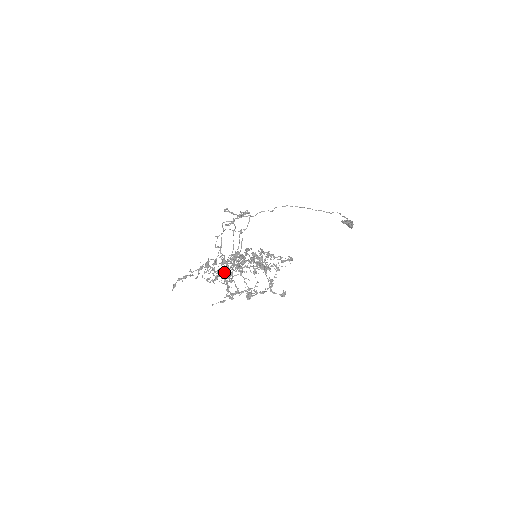
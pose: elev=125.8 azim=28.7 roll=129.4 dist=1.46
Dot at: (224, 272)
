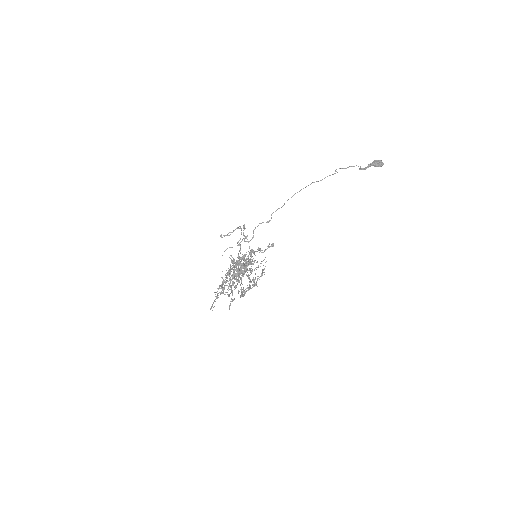
Dot at: occluded
